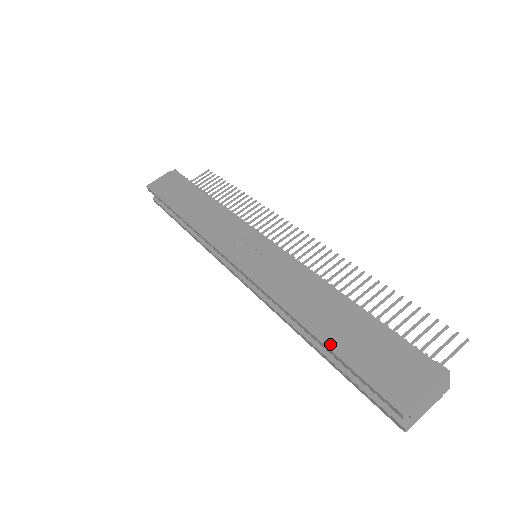
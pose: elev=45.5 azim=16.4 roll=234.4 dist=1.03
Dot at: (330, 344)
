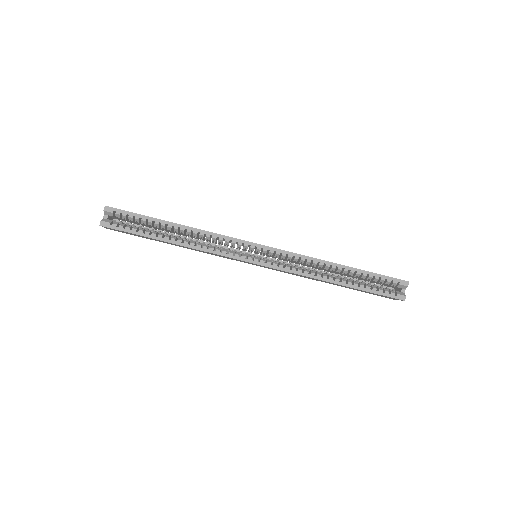
Dot at: (358, 269)
